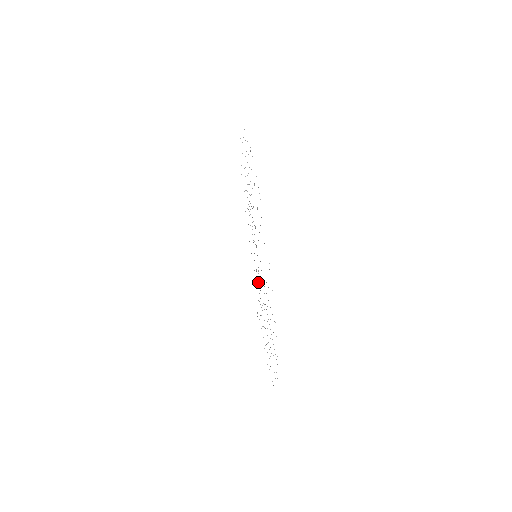
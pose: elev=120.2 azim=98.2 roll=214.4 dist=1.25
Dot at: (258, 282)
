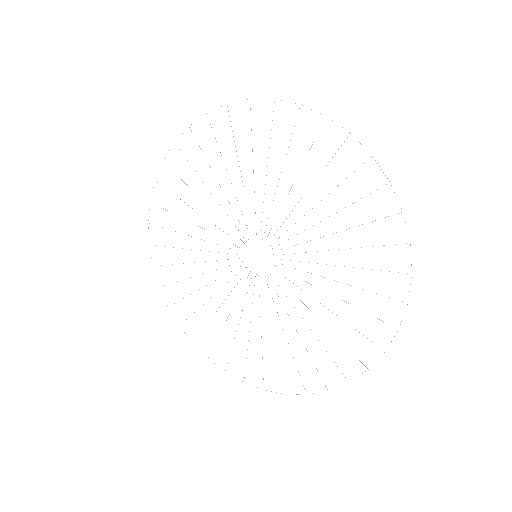
Dot at: occluded
